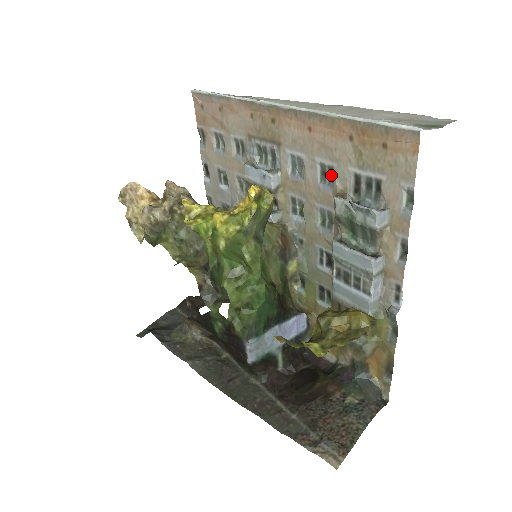
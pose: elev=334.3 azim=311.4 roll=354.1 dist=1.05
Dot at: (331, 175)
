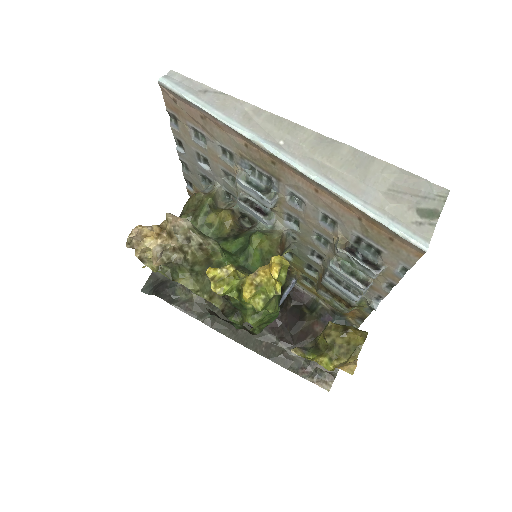
Dot at: (333, 221)
